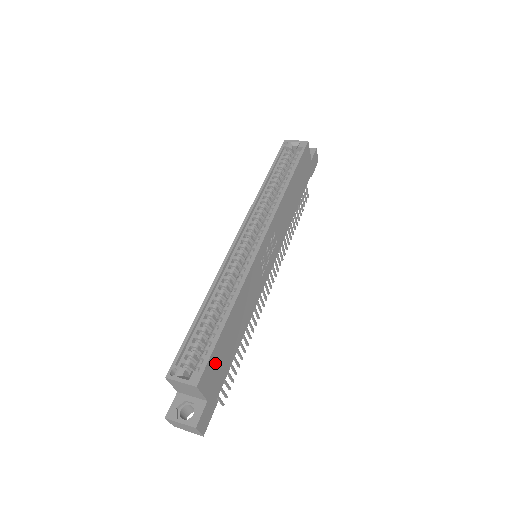
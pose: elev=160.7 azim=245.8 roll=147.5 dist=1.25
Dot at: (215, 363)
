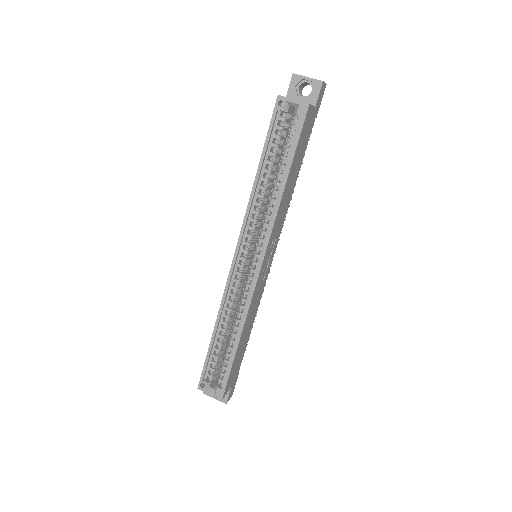
Dot at: (232, 372)
